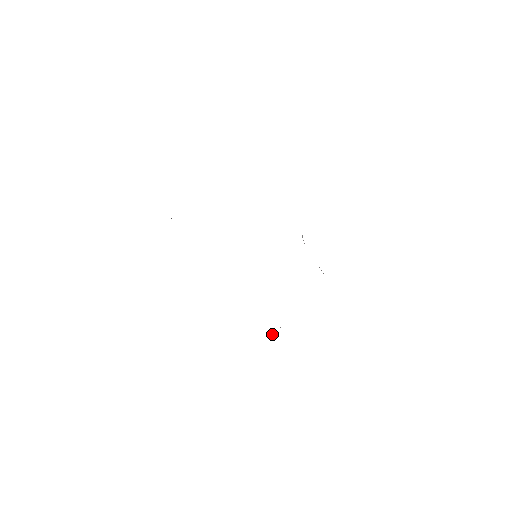
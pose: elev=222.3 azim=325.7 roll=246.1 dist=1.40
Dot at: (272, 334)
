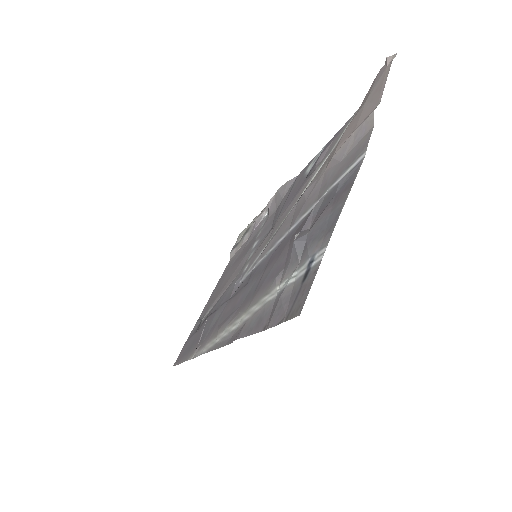
Dot at: (201, 335)
